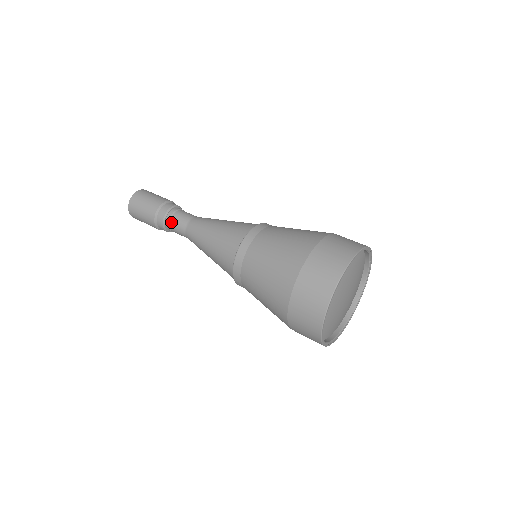
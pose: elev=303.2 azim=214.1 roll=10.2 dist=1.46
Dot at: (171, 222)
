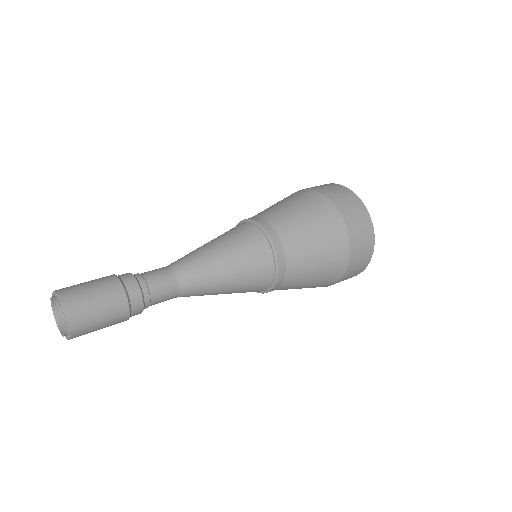
Dot at: (153, 300)
